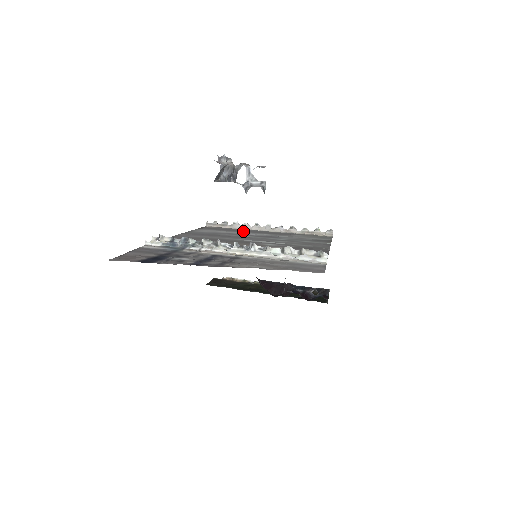
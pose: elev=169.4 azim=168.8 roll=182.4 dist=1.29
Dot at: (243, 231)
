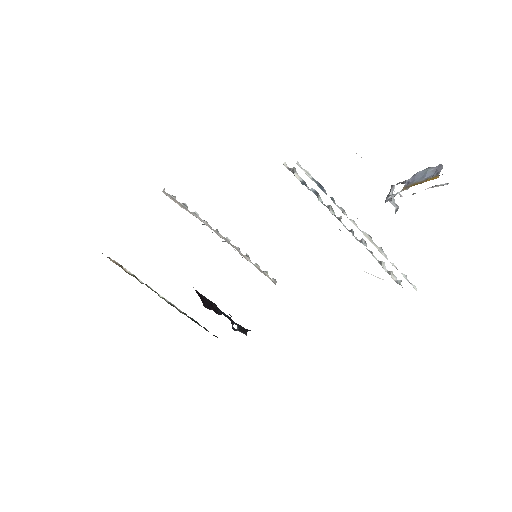
Dot at: occluded
